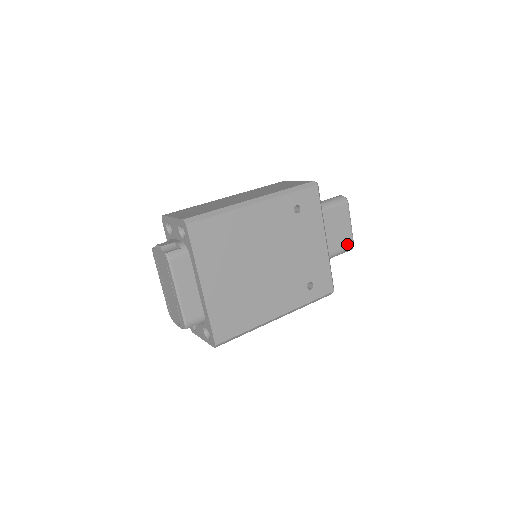
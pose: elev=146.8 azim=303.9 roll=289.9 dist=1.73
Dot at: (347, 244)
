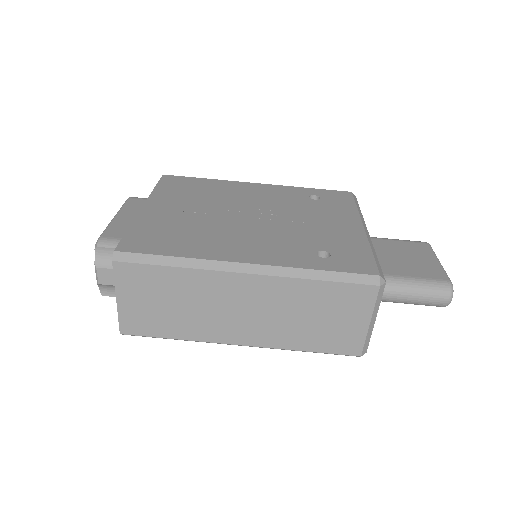
Dot at: occluded
